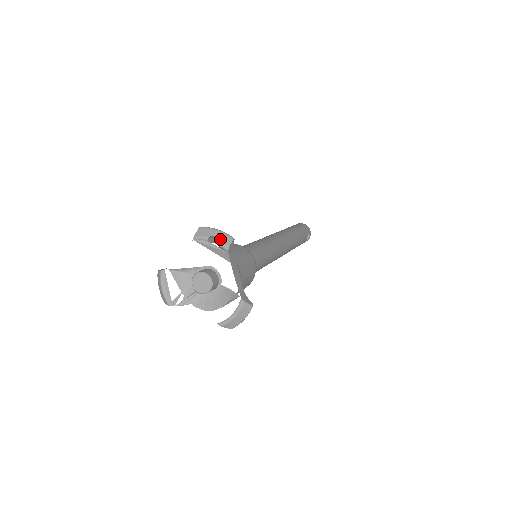
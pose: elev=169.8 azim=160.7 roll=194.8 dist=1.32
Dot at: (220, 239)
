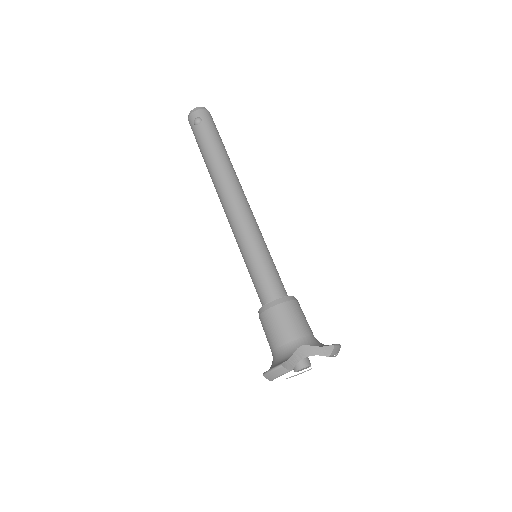
Dot at: occluded
